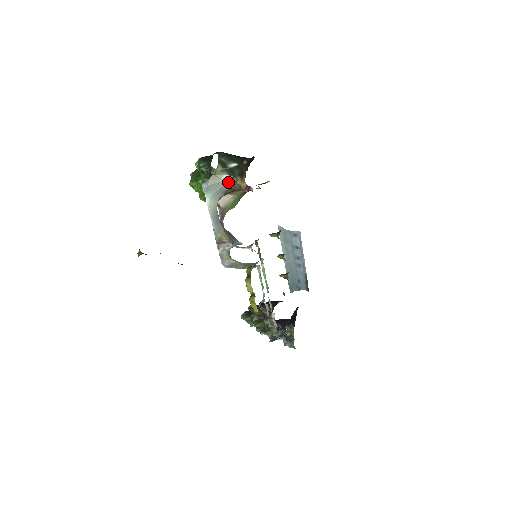
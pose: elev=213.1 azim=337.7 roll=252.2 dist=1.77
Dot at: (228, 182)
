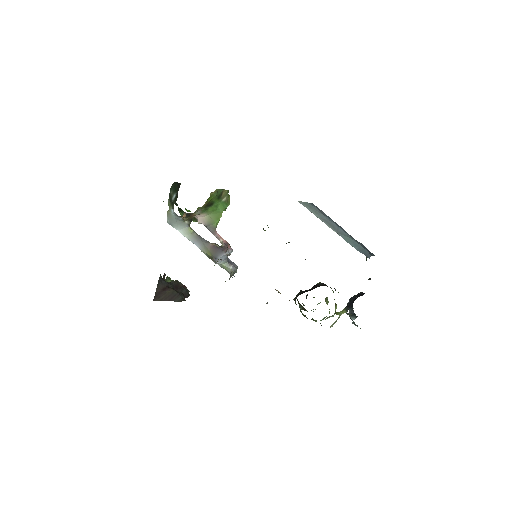
Dot at: (176, 215)
